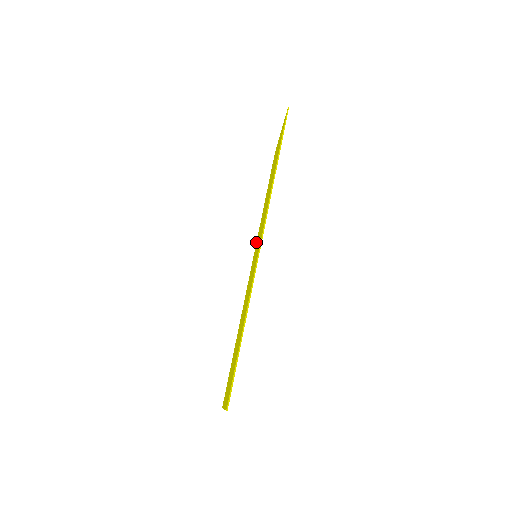
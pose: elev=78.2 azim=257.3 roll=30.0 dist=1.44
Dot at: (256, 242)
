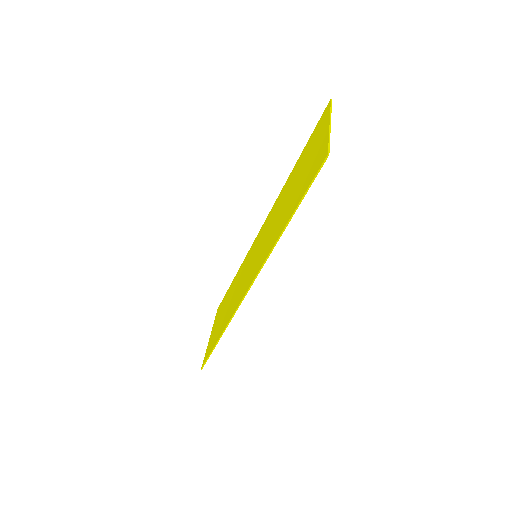
Dot at: (272, 208)
